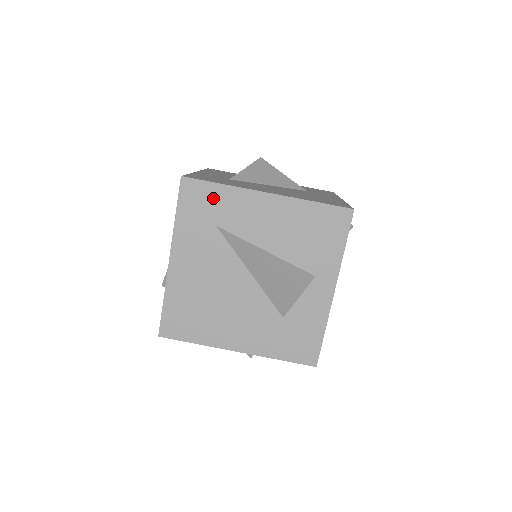
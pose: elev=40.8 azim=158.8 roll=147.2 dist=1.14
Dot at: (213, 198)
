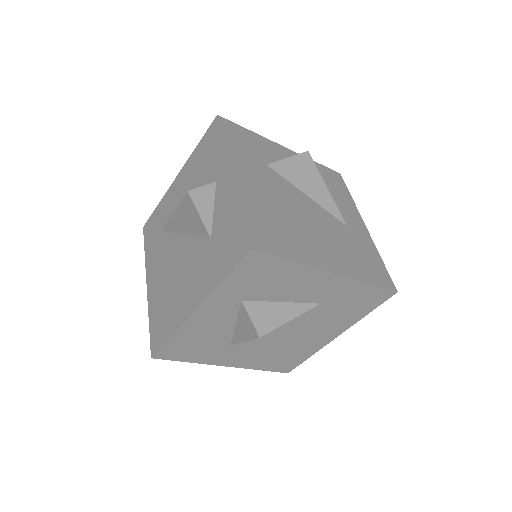
Dot at: (156, 218)
